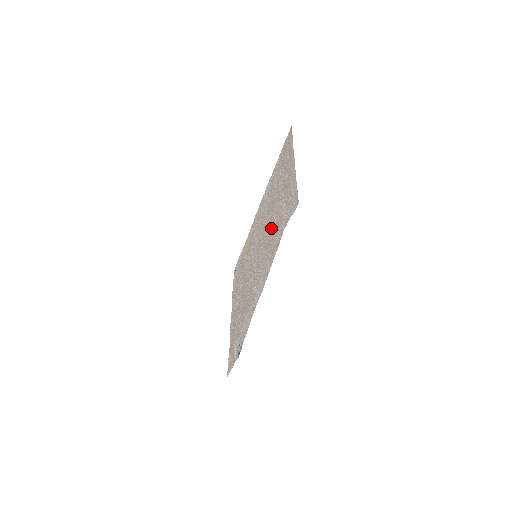
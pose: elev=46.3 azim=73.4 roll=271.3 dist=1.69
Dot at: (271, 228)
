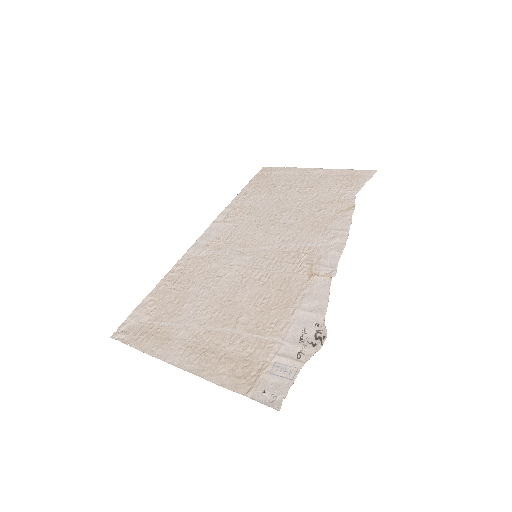
Dot at: (301, 214)
